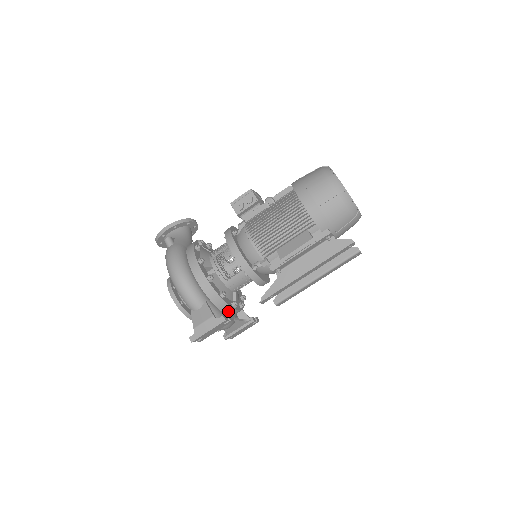
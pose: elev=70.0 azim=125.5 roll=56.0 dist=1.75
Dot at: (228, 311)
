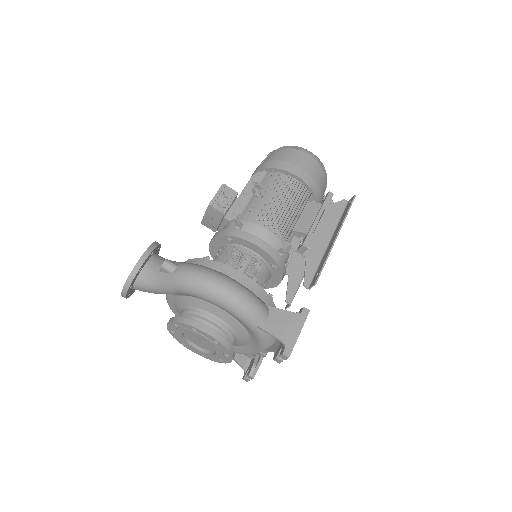
Dot at: occluded
